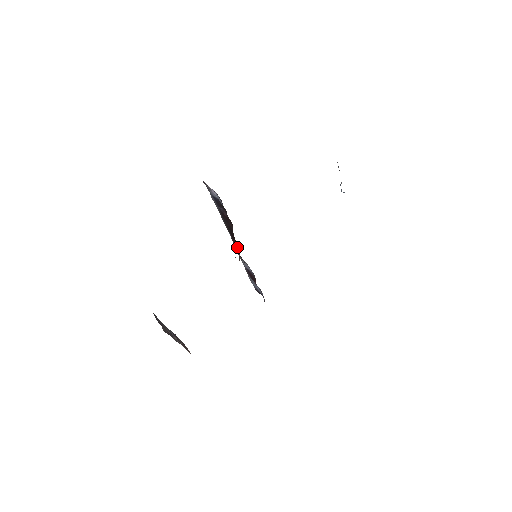
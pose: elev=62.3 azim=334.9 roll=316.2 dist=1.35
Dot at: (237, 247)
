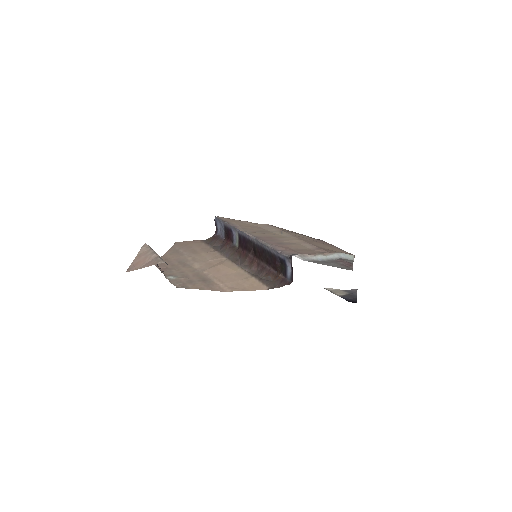
Dot at: (253, 250)
